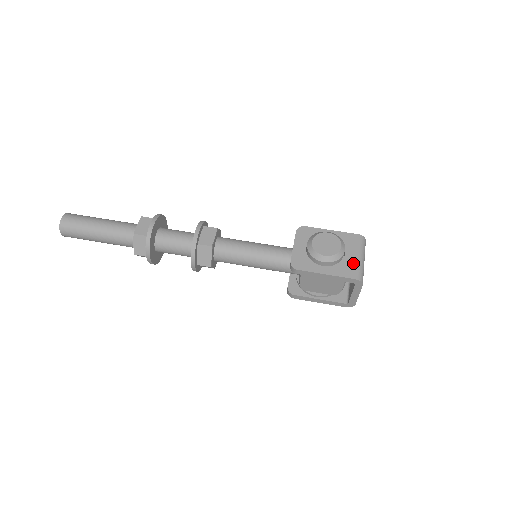
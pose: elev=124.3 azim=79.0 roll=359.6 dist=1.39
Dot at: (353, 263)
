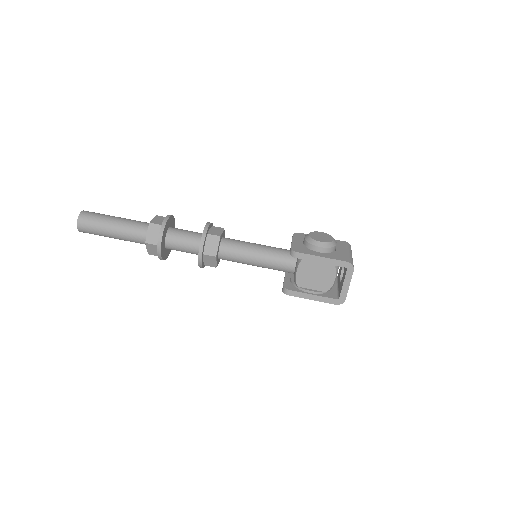
Dot at: (344, 254)
